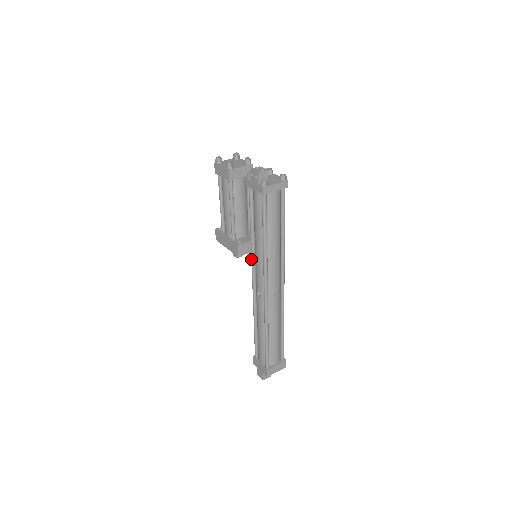
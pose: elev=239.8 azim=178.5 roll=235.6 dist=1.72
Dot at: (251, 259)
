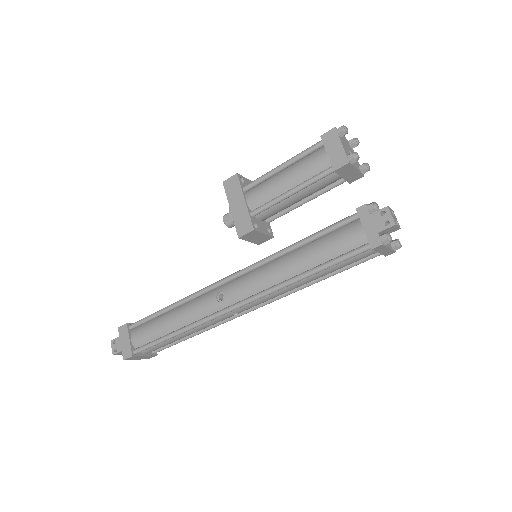
Dot at: (256, 263)
